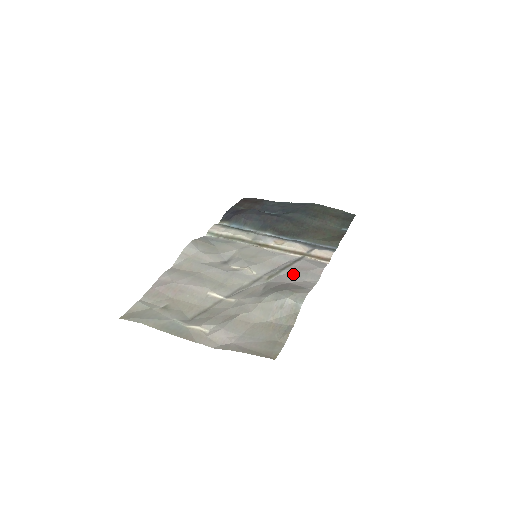
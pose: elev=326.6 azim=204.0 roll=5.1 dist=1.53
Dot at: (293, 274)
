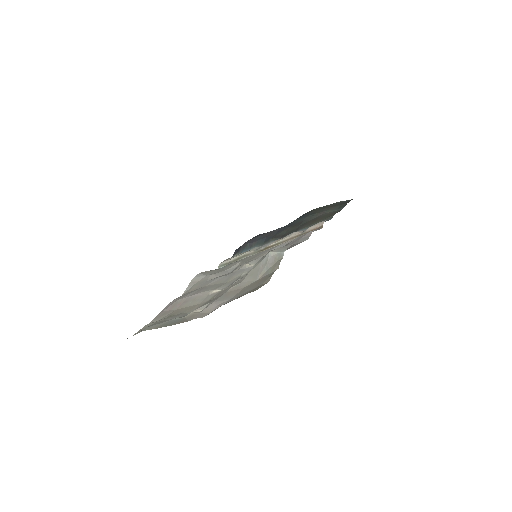
Dot at: occluded
